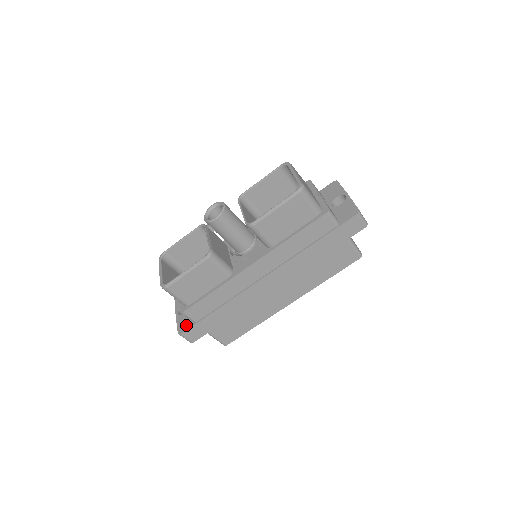
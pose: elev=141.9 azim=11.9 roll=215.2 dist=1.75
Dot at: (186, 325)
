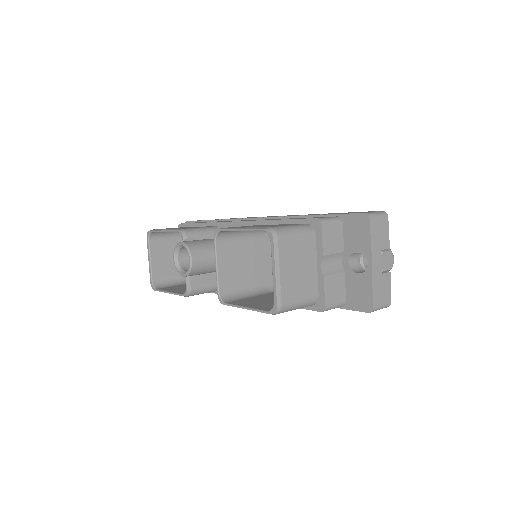
Dot at: occluded
